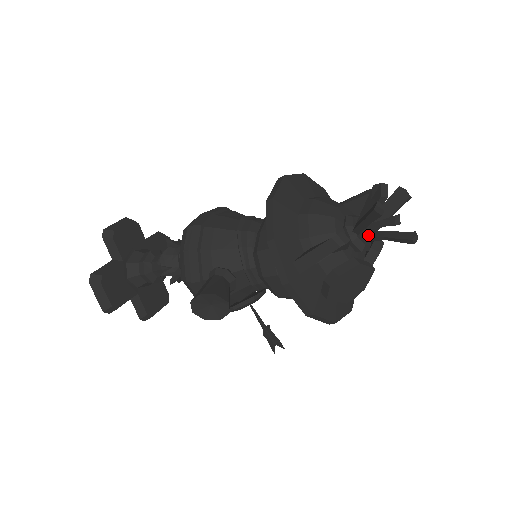
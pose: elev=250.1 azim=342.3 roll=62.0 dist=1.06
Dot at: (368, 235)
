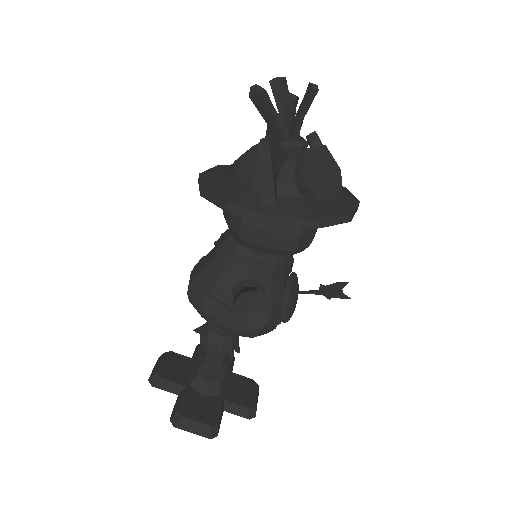
Dot at: (292, 133)
